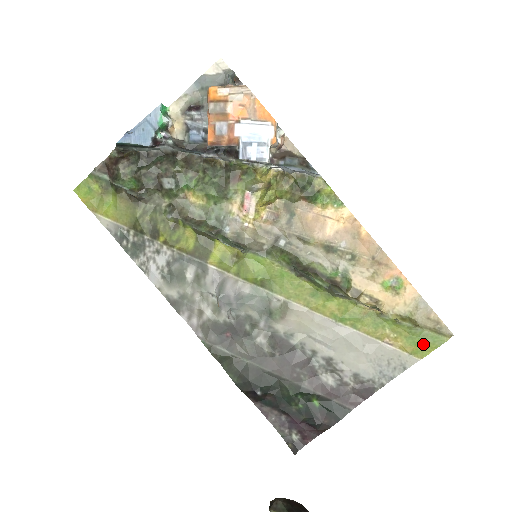
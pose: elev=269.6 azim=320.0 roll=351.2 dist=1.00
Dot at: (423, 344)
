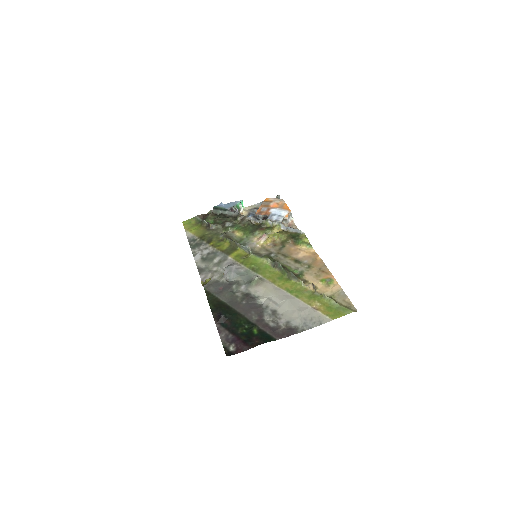
Dot at: (337, 312)
